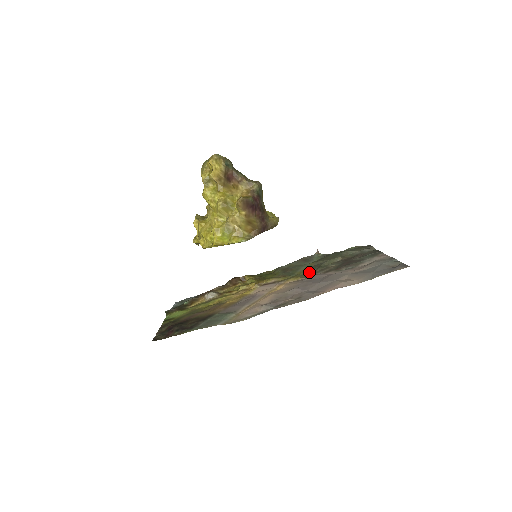
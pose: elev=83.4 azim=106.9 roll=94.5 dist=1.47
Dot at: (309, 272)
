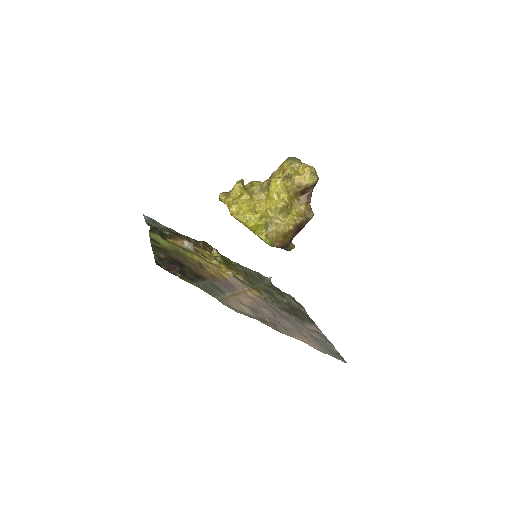
Dot at: (266, 294)
